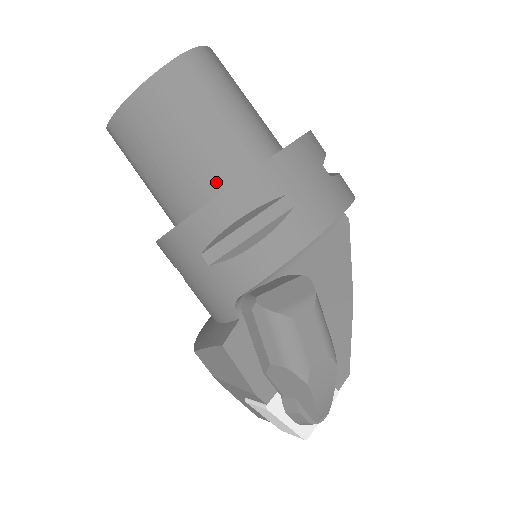
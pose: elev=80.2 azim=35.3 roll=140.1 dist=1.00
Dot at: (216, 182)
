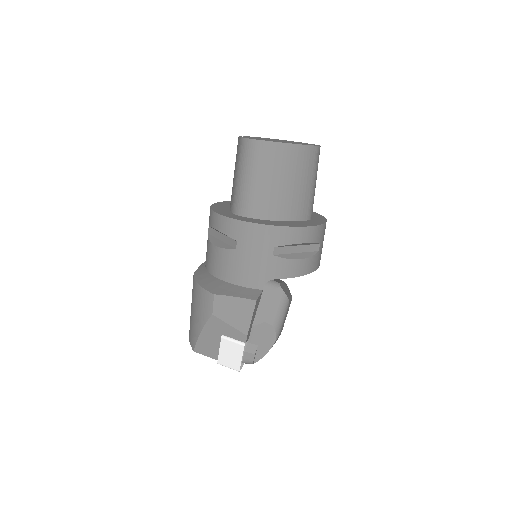
Dot at: (293, 214)
